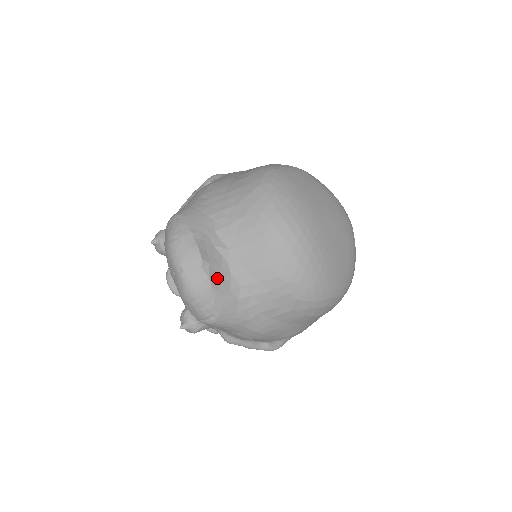
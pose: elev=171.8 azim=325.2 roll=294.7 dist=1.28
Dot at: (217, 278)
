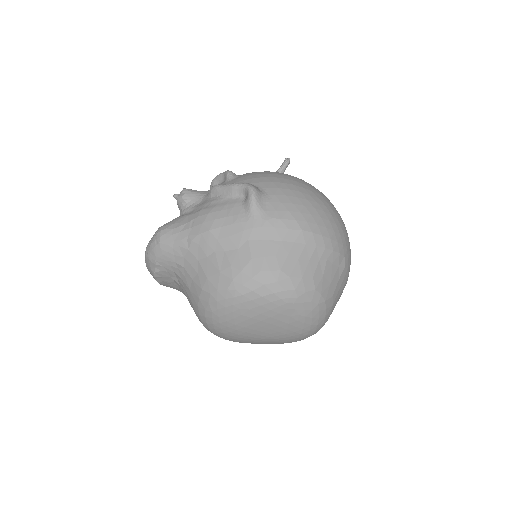
Dot at: (167, 285)
